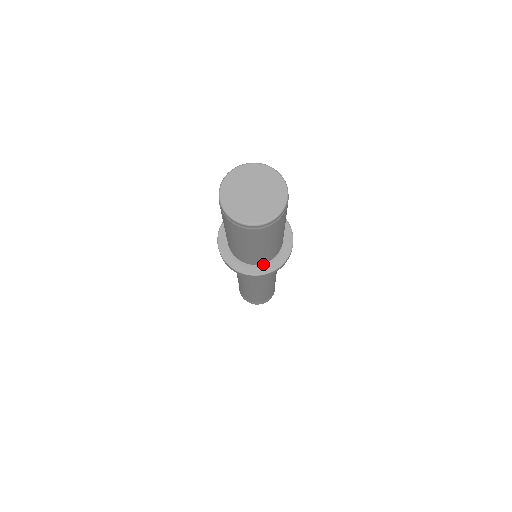
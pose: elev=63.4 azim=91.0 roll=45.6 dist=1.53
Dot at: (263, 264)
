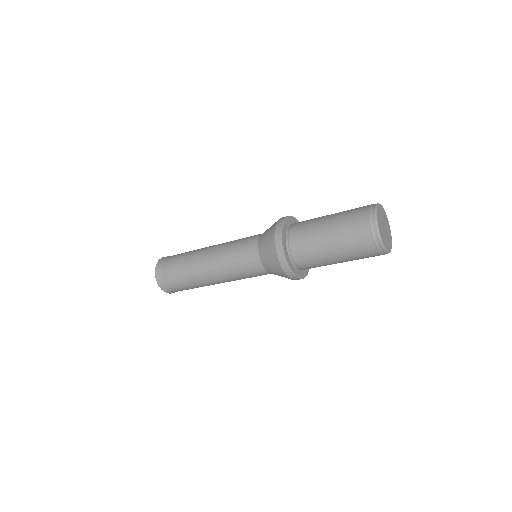
Dot at: (302, 270)
